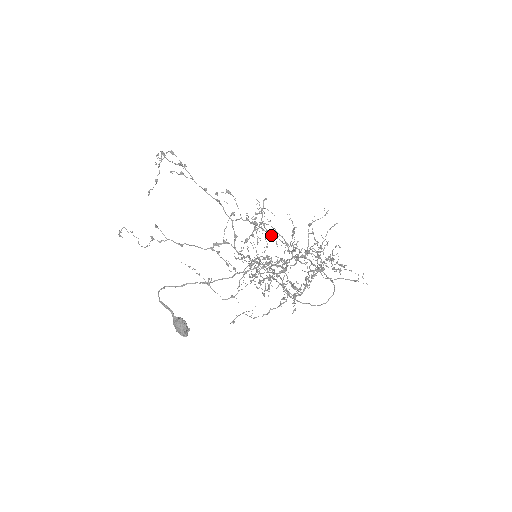
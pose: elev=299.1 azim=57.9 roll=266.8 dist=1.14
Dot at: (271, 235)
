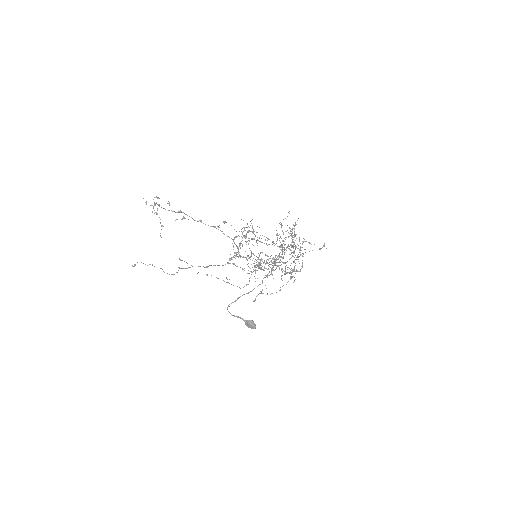
Dot at: (268, 244)
